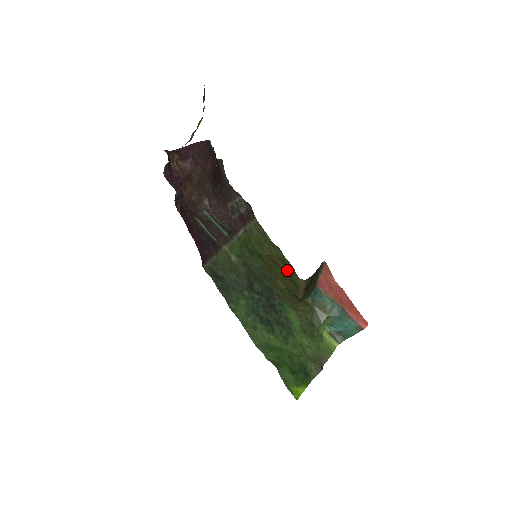
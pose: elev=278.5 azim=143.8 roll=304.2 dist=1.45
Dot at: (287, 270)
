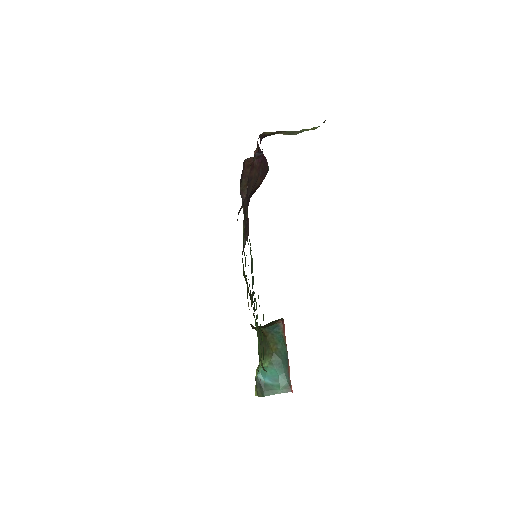
Dot at: occluded
